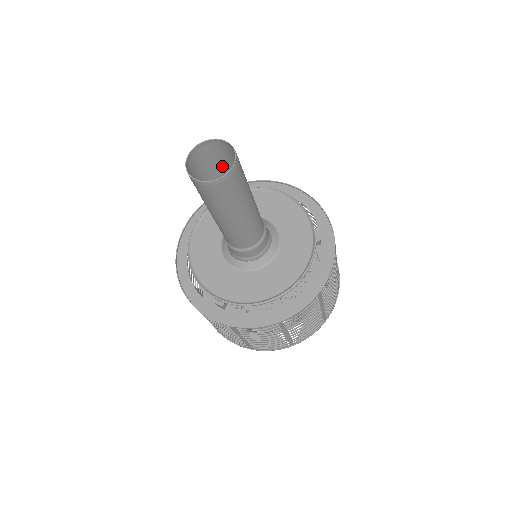
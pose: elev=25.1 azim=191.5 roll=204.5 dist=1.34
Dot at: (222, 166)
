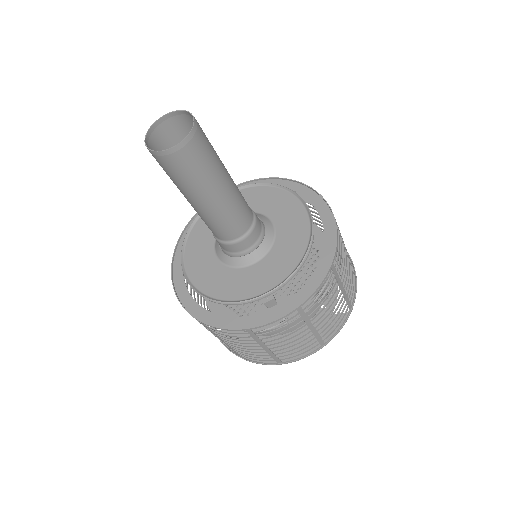
Dot at: occluded
